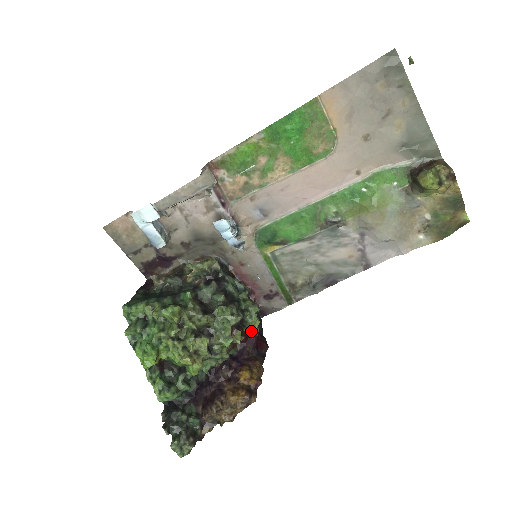
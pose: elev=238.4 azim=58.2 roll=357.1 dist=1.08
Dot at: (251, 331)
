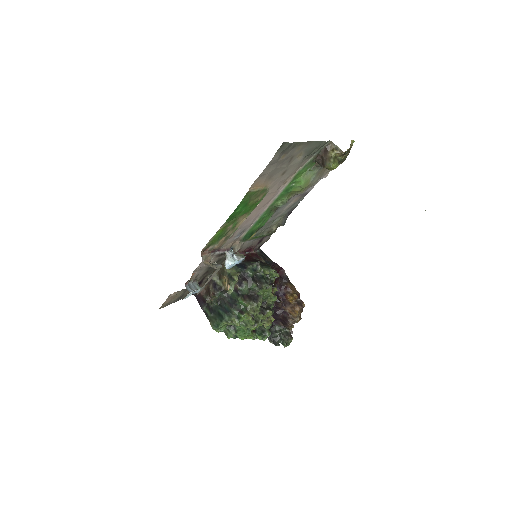
Dot at: occluded
